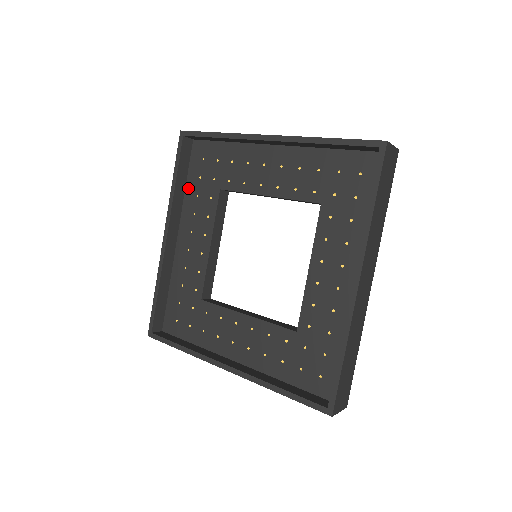
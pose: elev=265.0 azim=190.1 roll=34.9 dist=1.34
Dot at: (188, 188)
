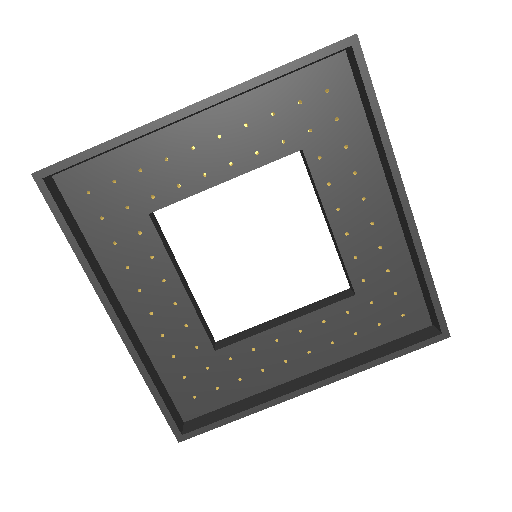
Dot at: (274, 88)
